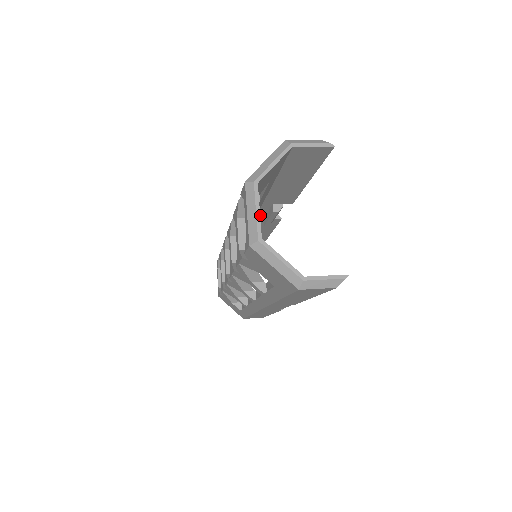
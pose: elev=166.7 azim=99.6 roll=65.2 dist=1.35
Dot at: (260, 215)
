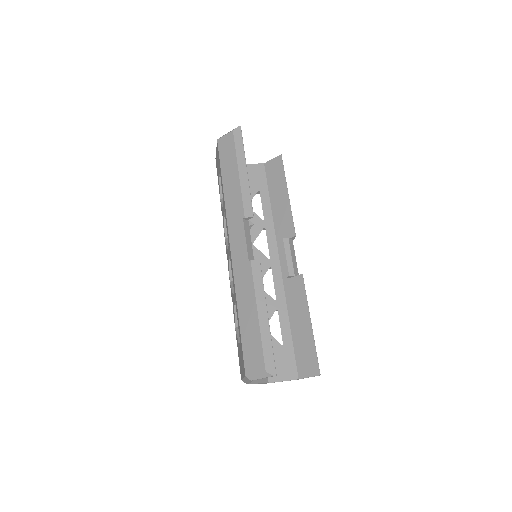
Dot at: (284, 269)
